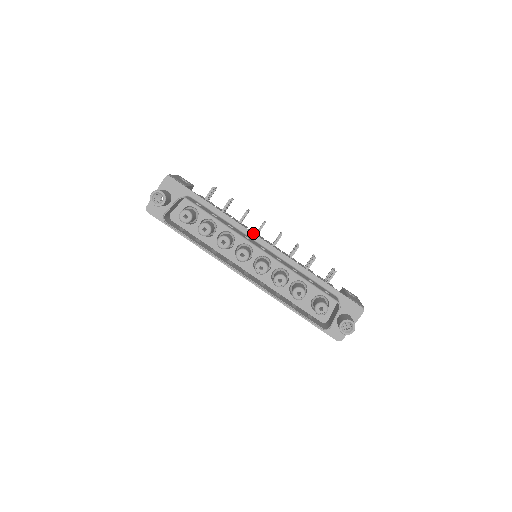
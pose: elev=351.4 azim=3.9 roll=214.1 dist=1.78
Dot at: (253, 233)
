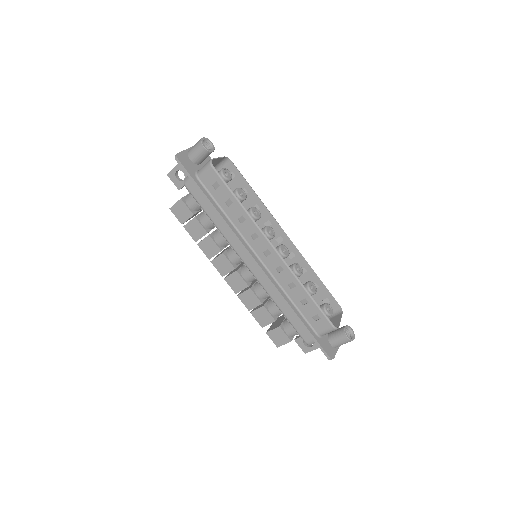
Dot at: occluded
